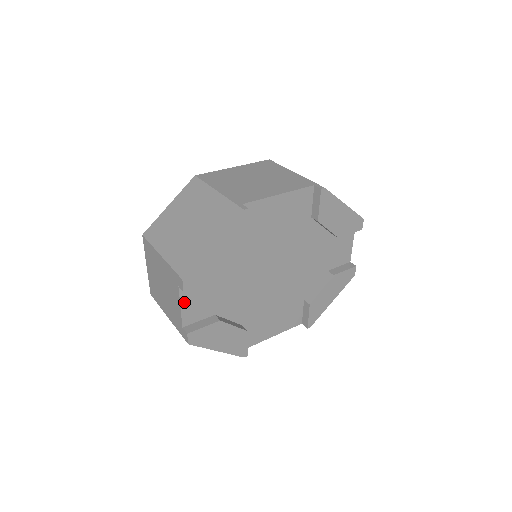
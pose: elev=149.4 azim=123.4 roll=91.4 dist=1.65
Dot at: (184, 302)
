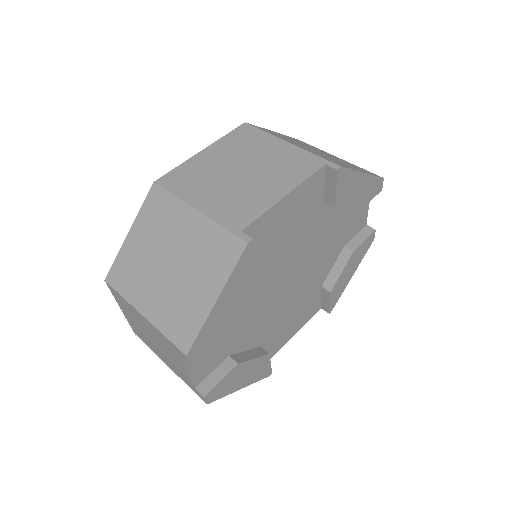
Dot at: (191, 366)
